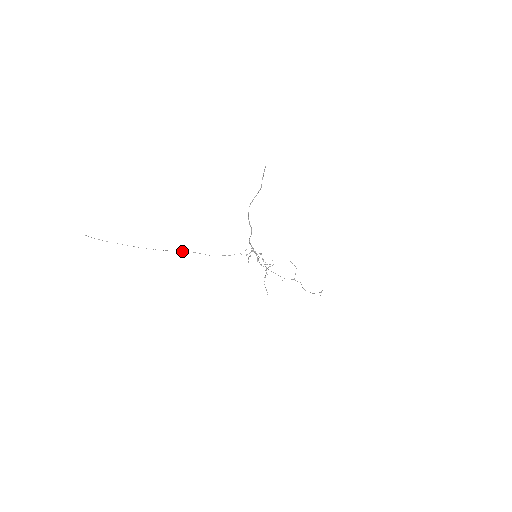
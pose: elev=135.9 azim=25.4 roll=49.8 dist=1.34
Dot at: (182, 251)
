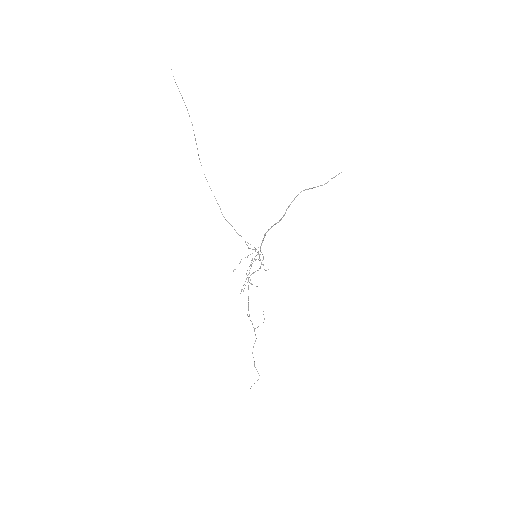
Dot at: occluded
